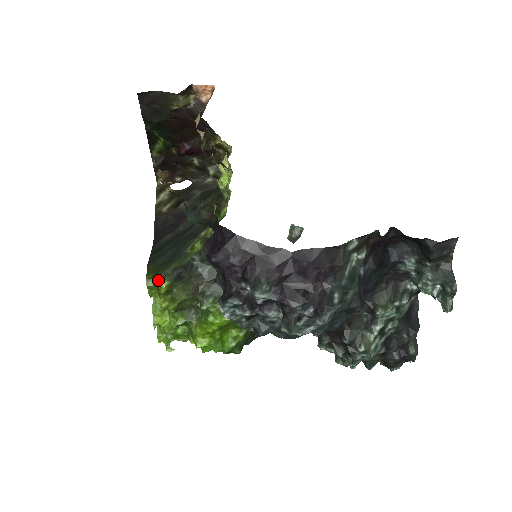
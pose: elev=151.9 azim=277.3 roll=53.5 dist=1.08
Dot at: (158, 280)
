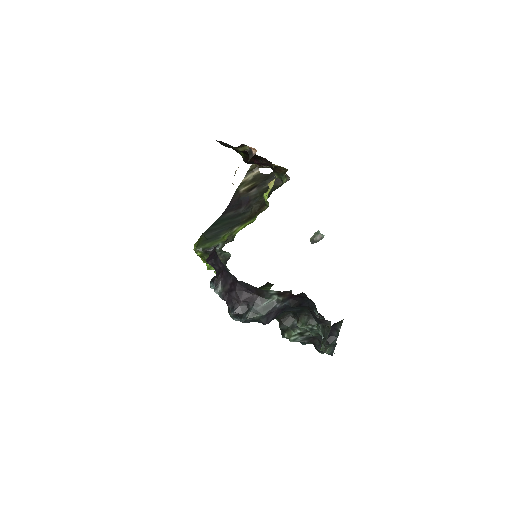
Dot at: (195, 251)
